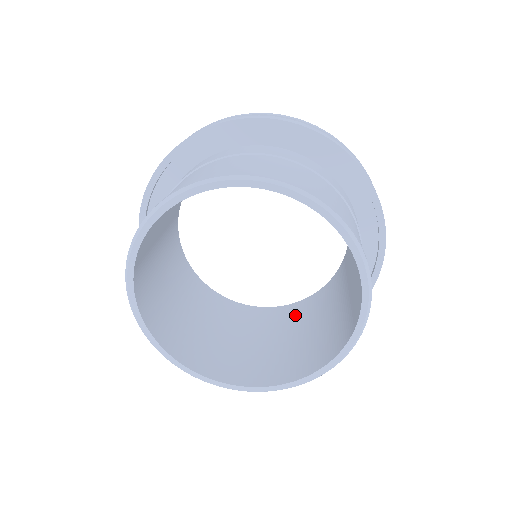
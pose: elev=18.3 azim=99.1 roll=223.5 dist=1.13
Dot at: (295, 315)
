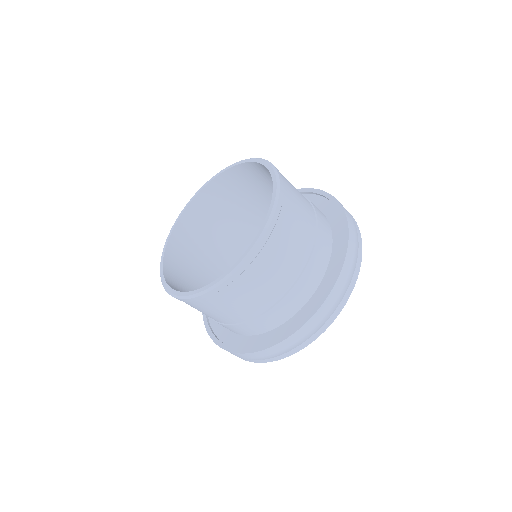
Dot at: occluded
